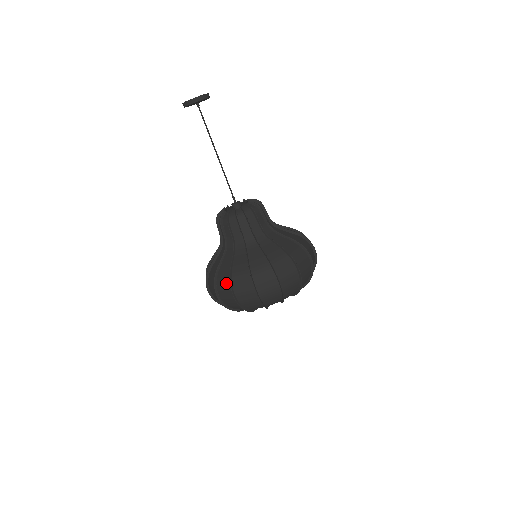
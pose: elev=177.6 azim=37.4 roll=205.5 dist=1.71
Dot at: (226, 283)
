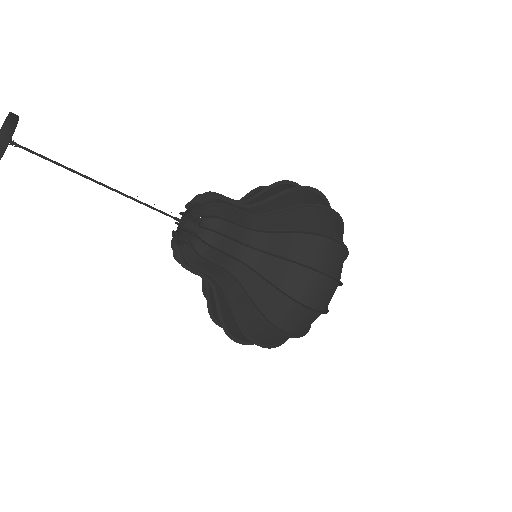
Dot at: occluded
